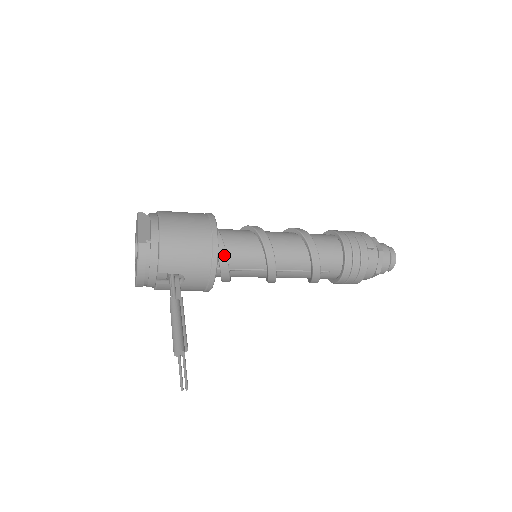
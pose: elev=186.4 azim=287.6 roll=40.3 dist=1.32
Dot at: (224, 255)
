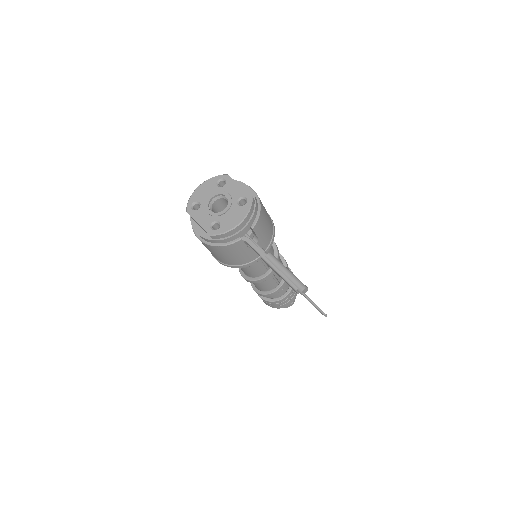
Dot at: occluded
